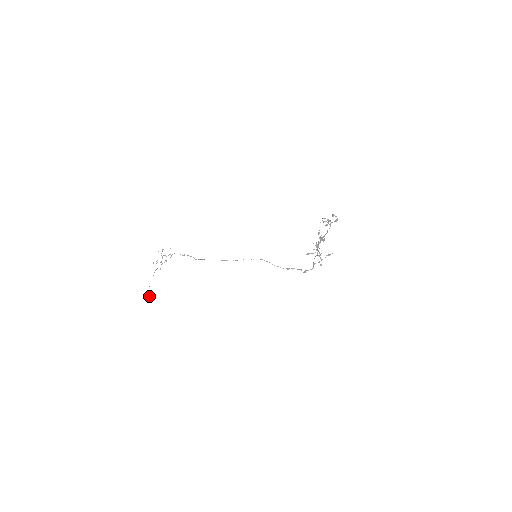
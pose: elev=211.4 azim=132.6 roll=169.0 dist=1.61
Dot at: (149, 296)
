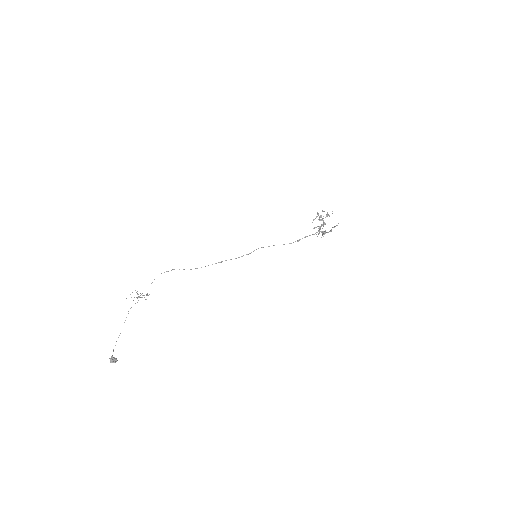
Dot at: (115, 358)
